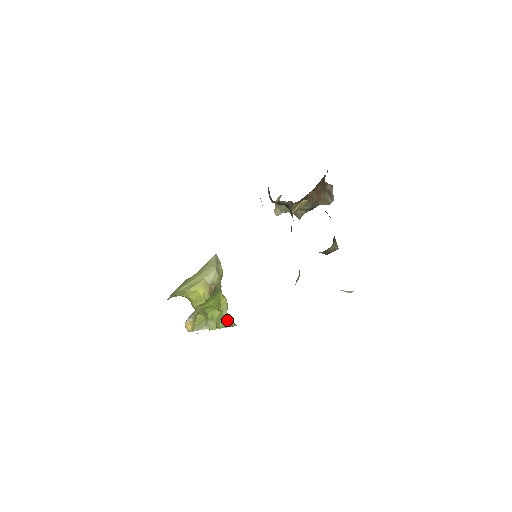
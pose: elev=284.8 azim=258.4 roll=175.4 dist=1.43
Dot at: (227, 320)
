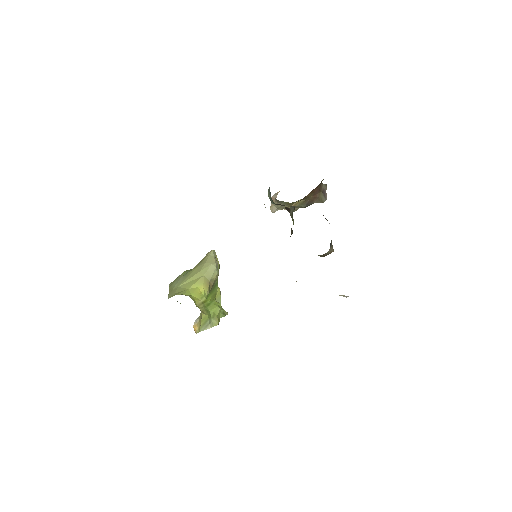
Dot at: (221, 310)
